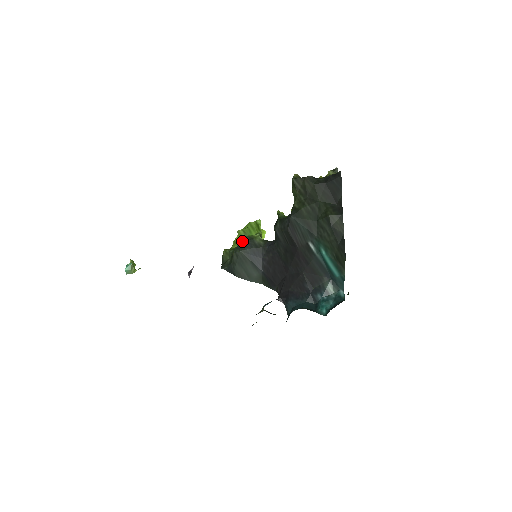
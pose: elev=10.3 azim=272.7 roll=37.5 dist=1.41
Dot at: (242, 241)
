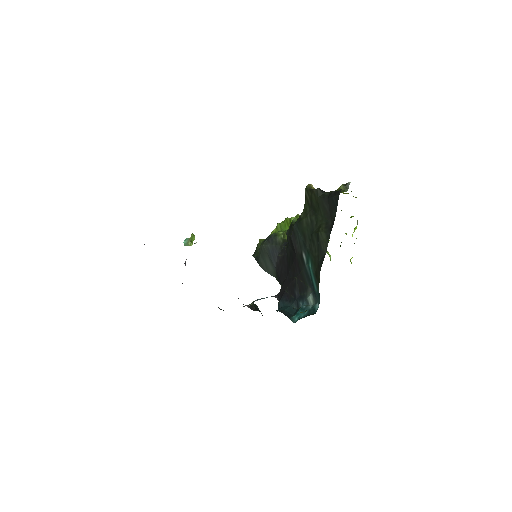
Dot at: (269, 236)
